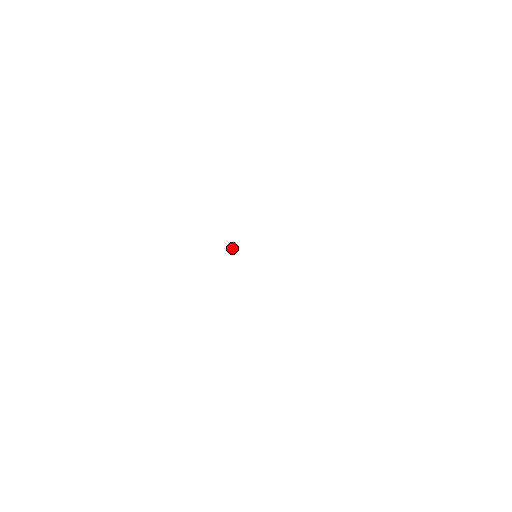
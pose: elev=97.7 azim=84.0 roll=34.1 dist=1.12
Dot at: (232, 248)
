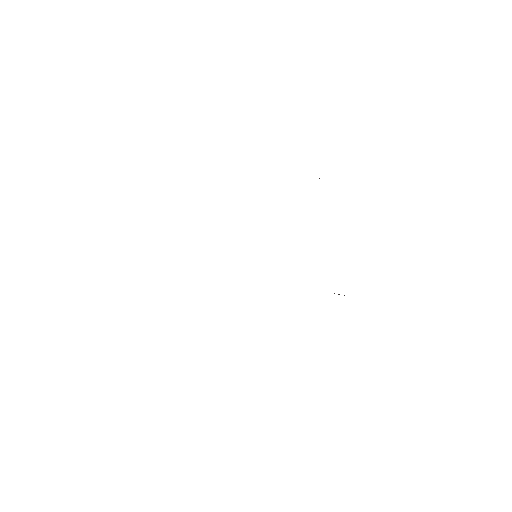
Dot at: occluded
